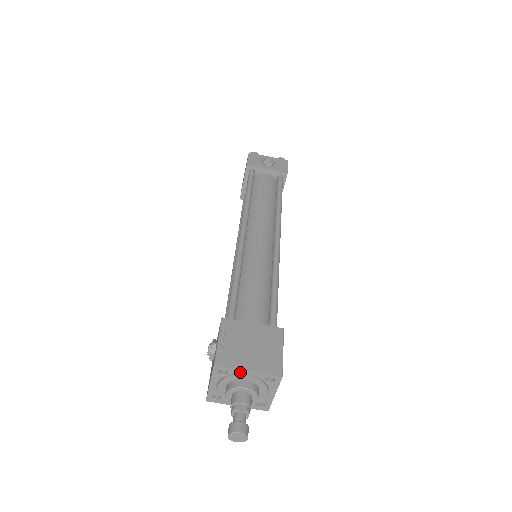
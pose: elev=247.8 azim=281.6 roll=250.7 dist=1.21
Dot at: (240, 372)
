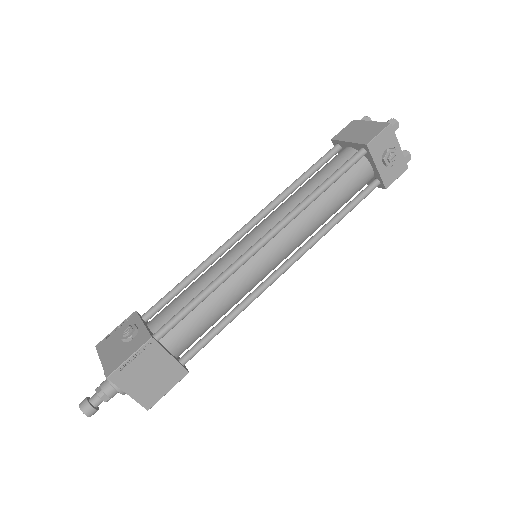
Dot at: (123, 389)
